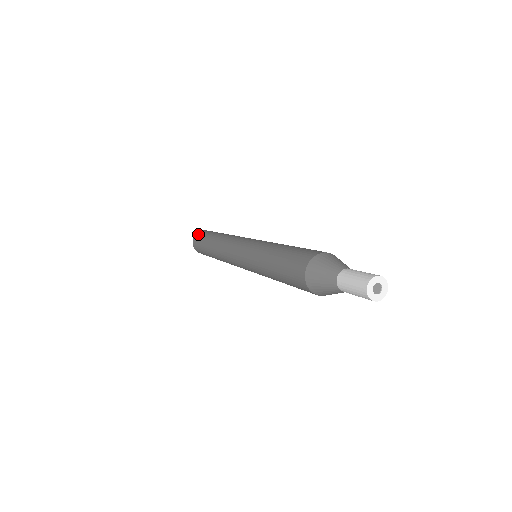
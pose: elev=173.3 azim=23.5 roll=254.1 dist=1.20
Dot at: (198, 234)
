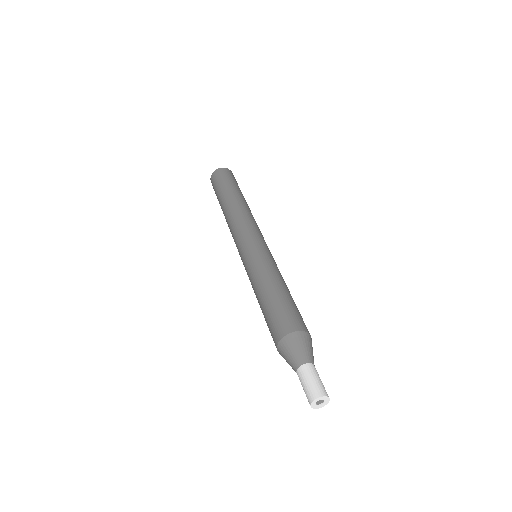
Dot at: (212, 180)
